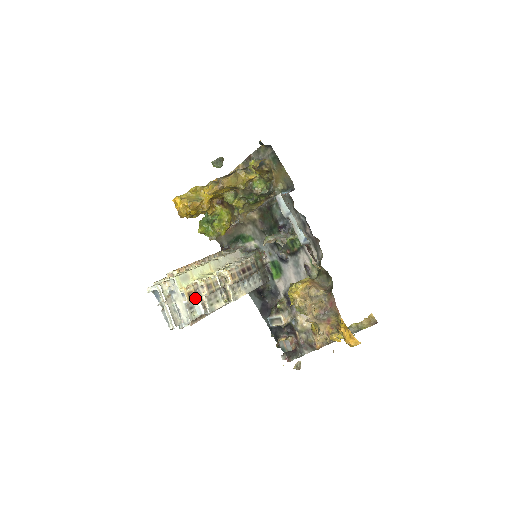
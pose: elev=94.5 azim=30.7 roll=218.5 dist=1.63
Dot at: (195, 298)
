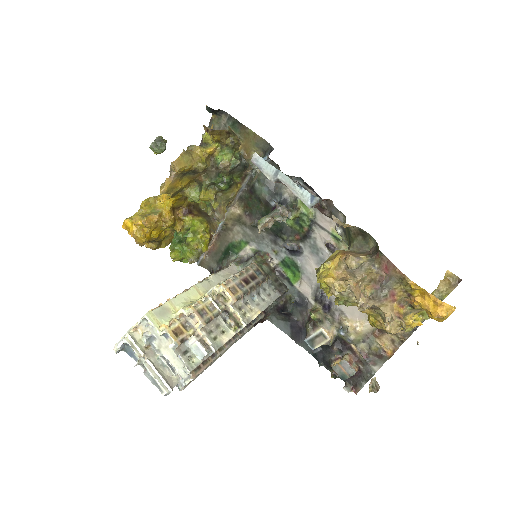
Dot at: (186, 336)
